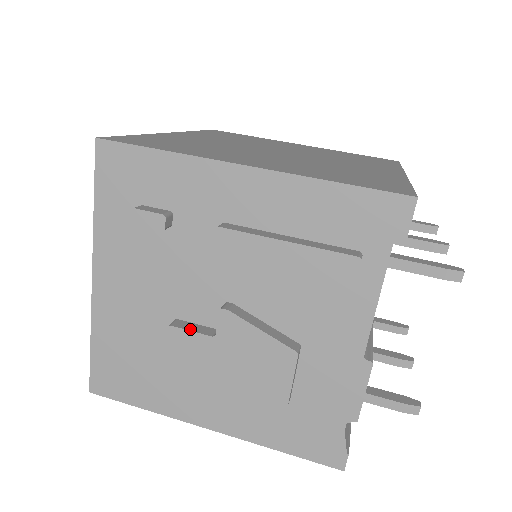
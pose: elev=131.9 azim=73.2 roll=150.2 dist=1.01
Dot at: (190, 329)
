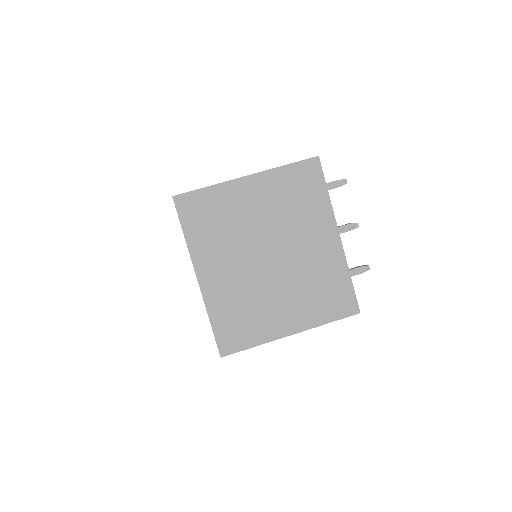
Dot at: occluded
